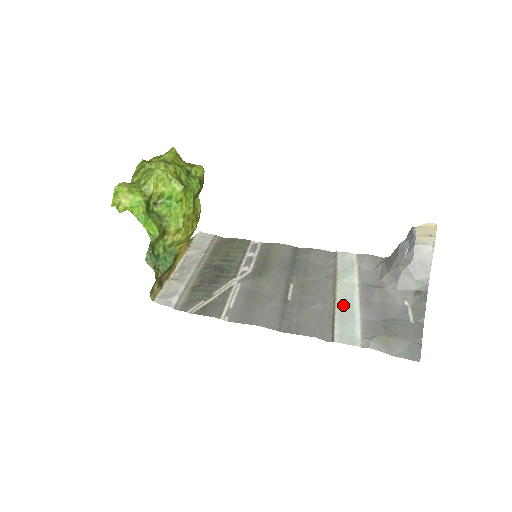
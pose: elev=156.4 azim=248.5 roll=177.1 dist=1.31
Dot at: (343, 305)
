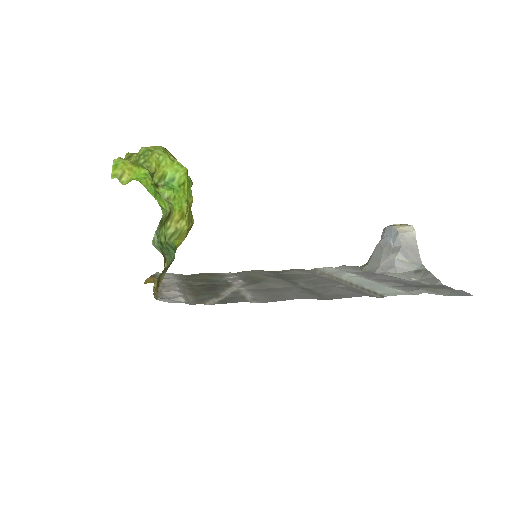
Dot at: (364, 283)
